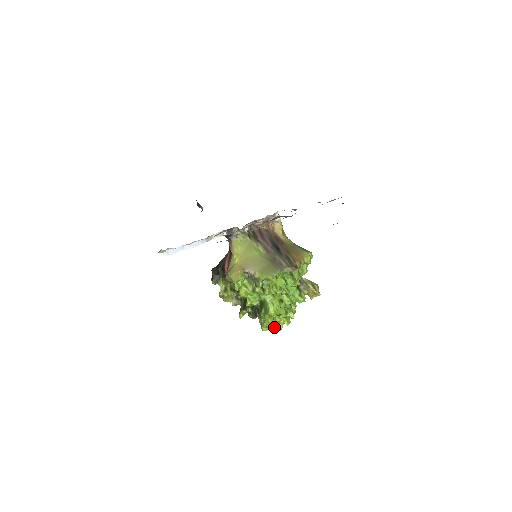
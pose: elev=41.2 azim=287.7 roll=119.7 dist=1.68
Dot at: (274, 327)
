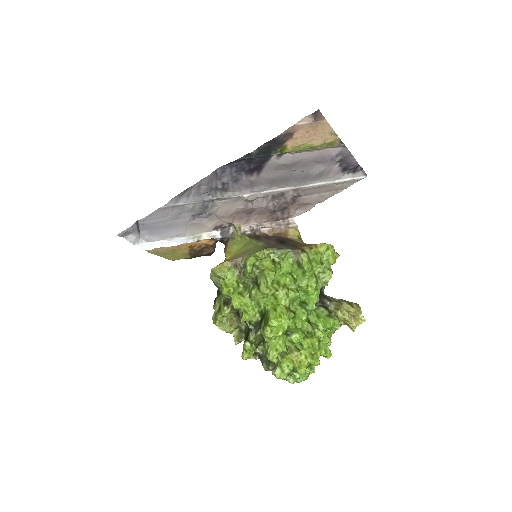
Dot at: (296, 376)
